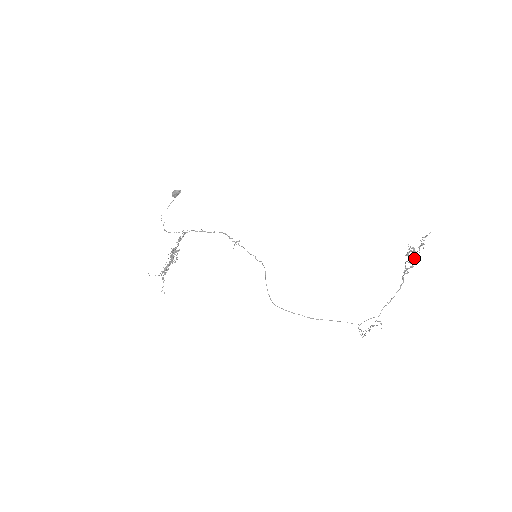
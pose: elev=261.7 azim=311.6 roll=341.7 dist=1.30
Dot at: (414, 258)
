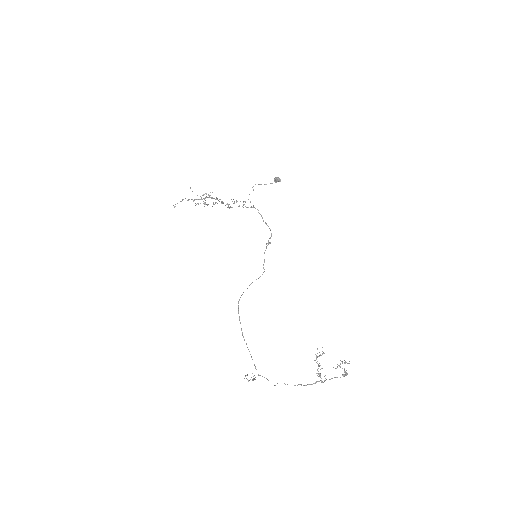
Dot at: (320, 365)
